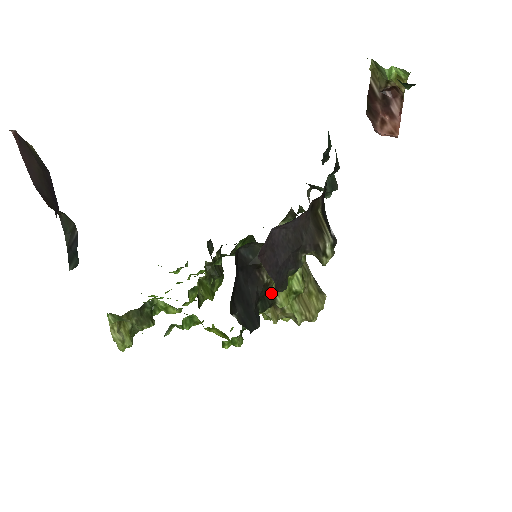
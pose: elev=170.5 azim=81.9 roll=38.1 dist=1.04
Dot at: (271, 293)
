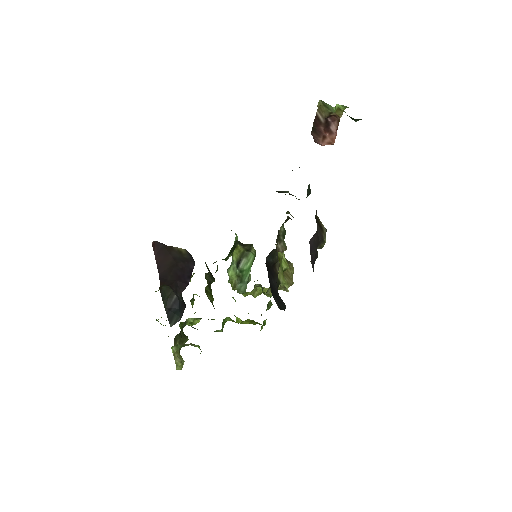
Dot at: occluded
